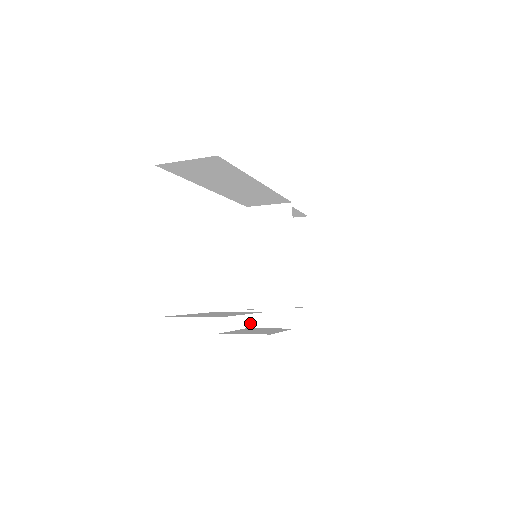
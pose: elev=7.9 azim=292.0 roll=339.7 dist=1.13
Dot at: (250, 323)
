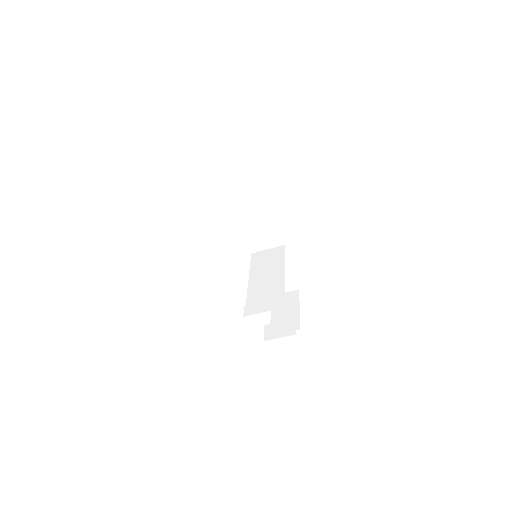
Dot at: (246, 313)
